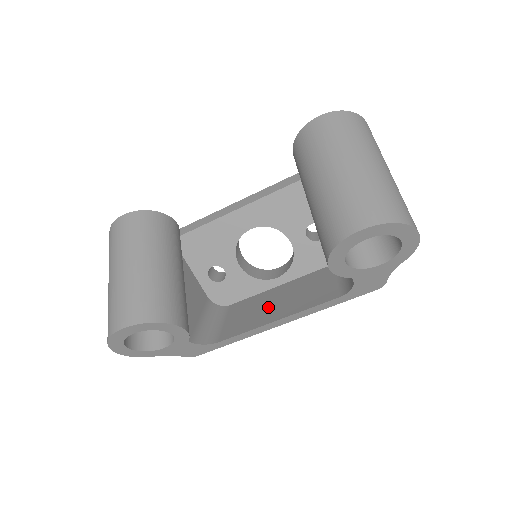
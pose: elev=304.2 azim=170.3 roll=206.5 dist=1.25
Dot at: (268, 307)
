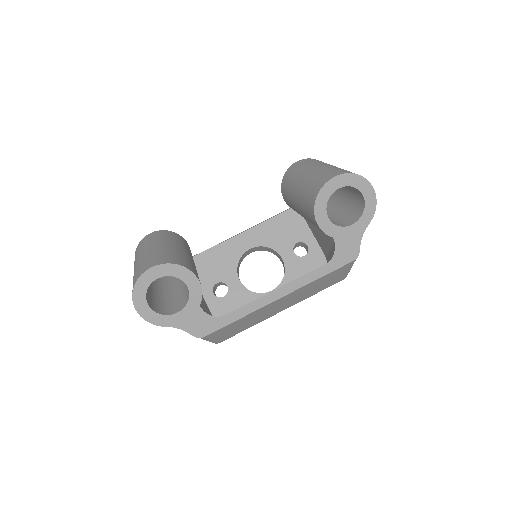
Dot at: occluded
